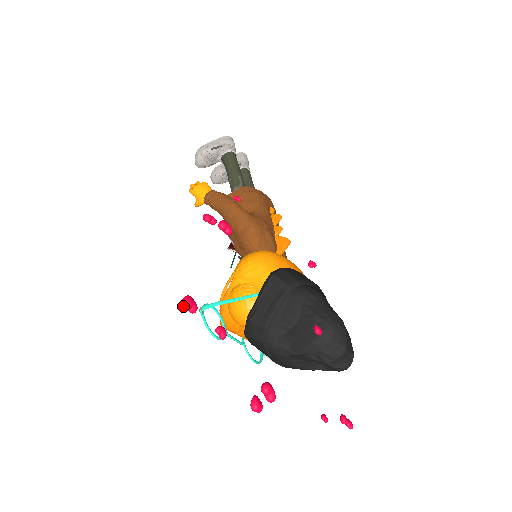
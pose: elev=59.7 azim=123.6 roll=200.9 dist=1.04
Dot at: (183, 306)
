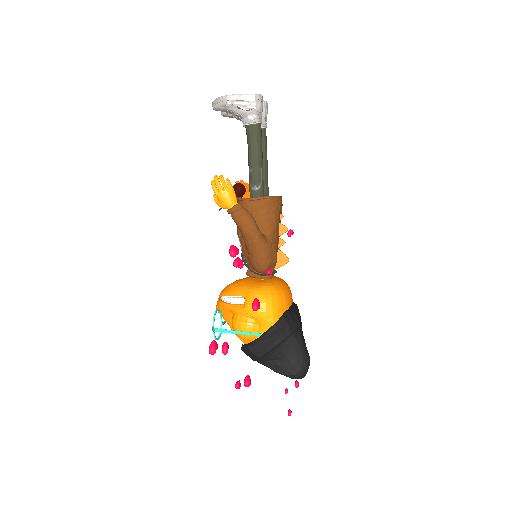
Dot at: (211, 354)
